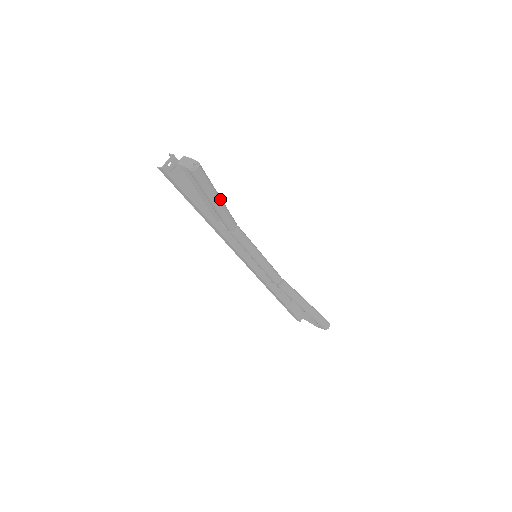
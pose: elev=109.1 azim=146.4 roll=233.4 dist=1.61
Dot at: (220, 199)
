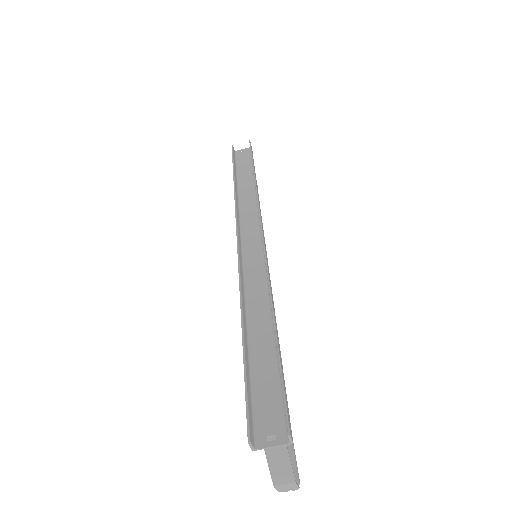
Dot at: occluded
